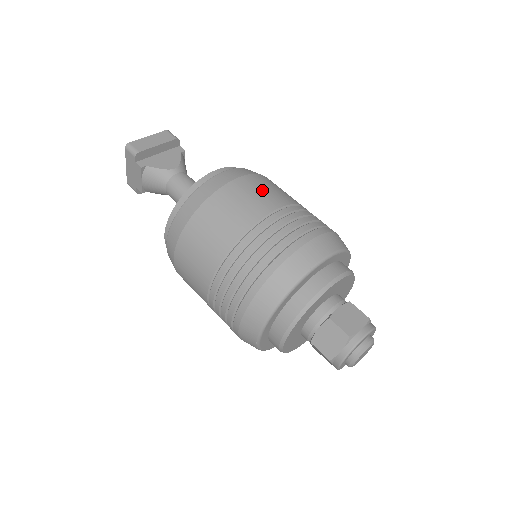
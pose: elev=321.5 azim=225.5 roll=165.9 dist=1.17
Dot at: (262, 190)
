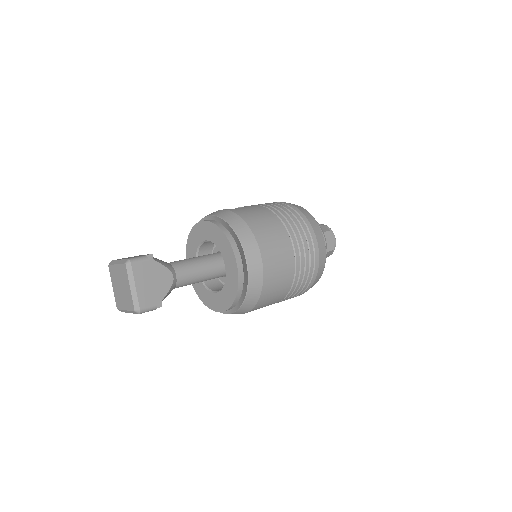
Dot at: (276, 247)
